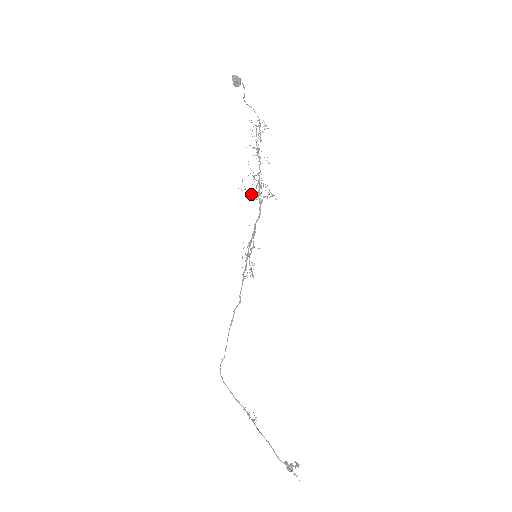
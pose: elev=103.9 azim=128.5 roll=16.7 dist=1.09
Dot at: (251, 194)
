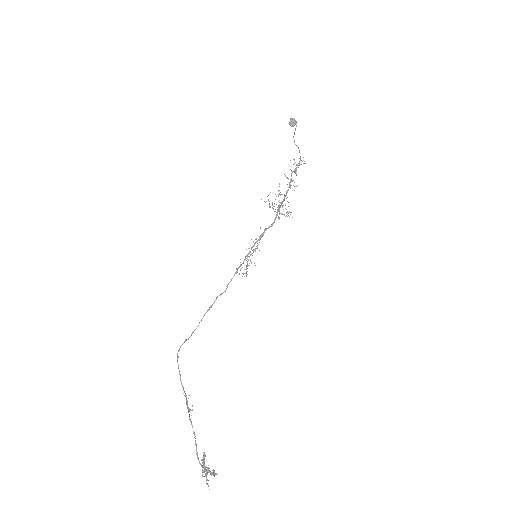
Dot at: (272, 203)
